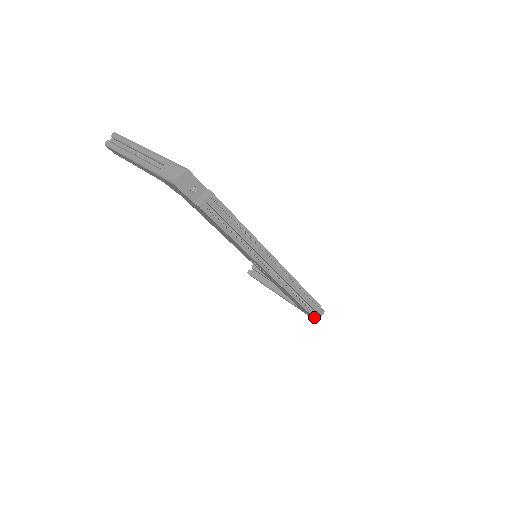
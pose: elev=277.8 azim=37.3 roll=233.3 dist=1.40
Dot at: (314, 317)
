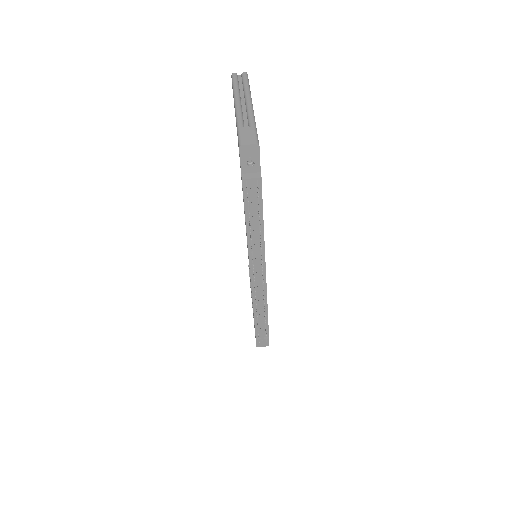
Dot at: (257, 341)
